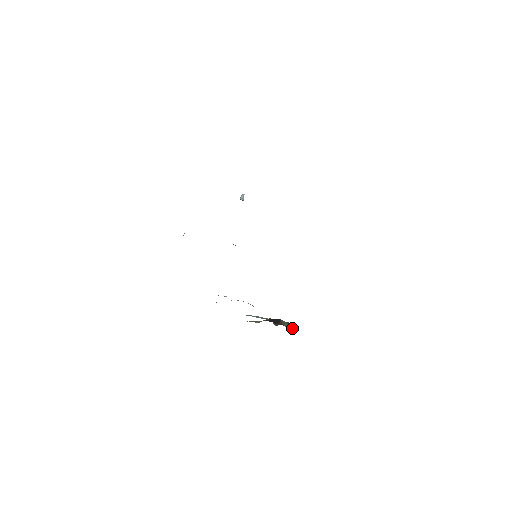
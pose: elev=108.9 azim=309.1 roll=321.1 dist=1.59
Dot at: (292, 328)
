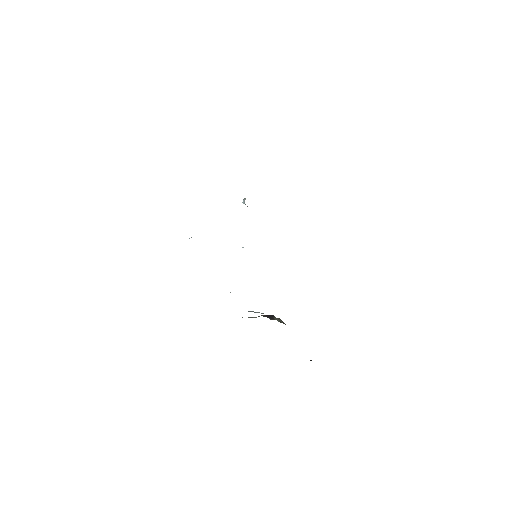
Dot at: (283, 323)
